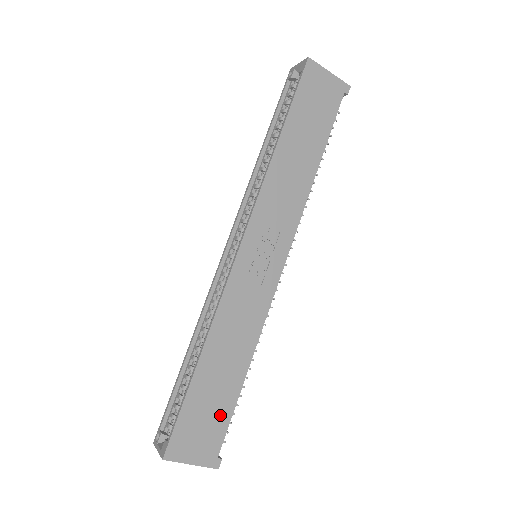
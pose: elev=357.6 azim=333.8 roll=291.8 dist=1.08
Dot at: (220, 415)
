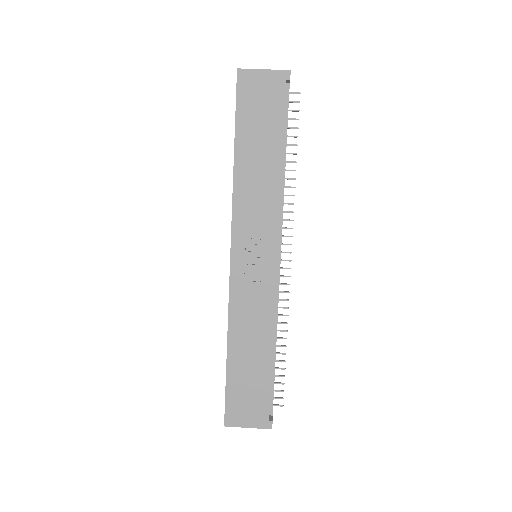
Dot at: (259, 389)
